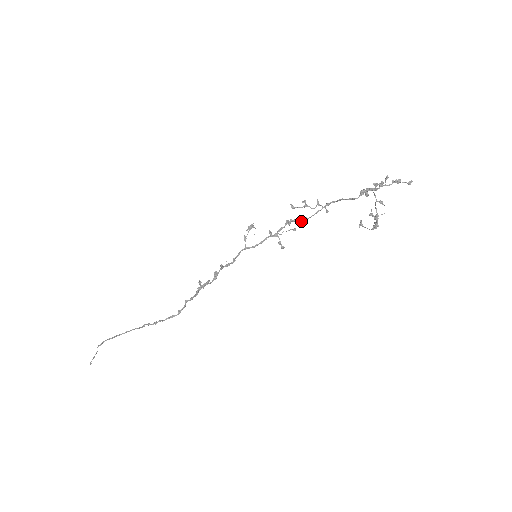
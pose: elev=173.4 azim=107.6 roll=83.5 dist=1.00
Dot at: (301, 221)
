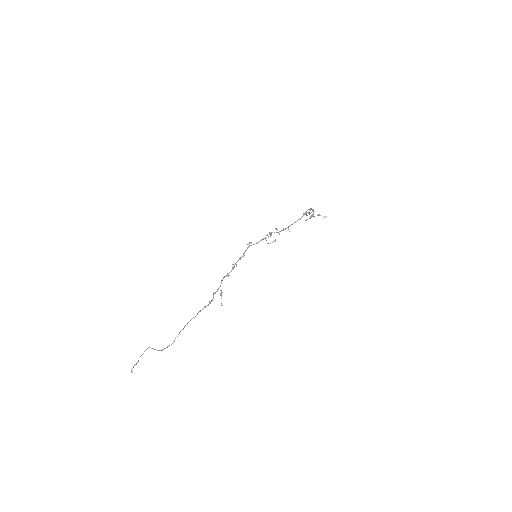
Dot at: (277, 232)
